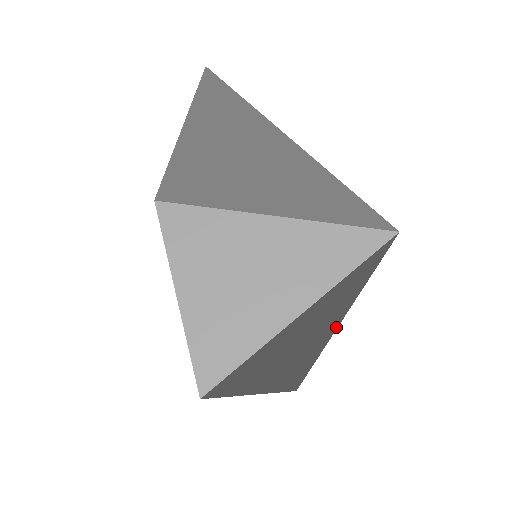
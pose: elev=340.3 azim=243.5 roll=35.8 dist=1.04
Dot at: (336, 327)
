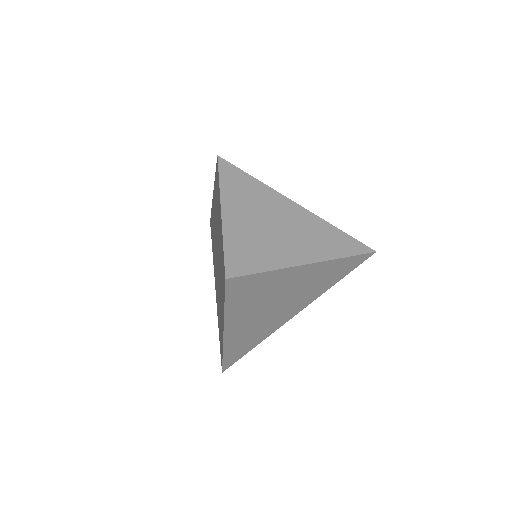
Dot at: (265, 338)
